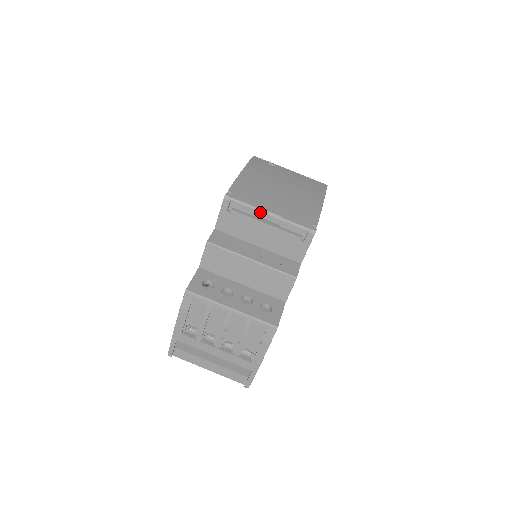
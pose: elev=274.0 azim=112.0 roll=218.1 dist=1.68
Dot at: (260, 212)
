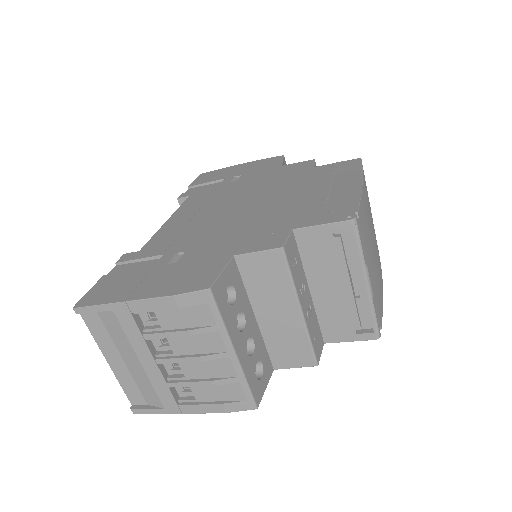
Dot at: (363, 272)
